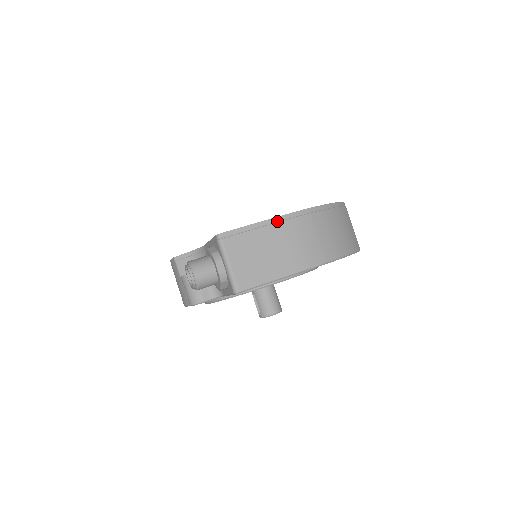
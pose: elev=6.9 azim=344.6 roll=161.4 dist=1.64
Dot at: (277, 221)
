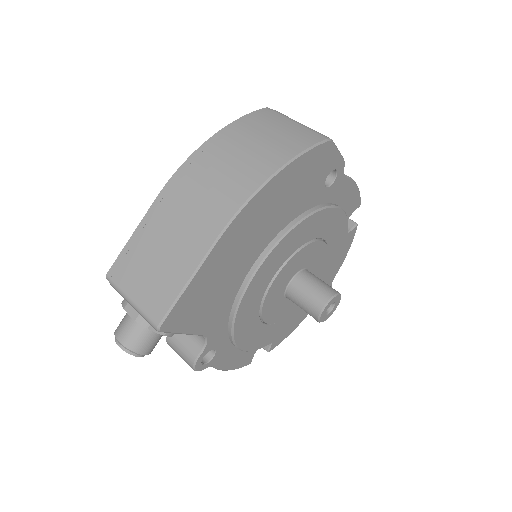
Dot at: (156, 206)
